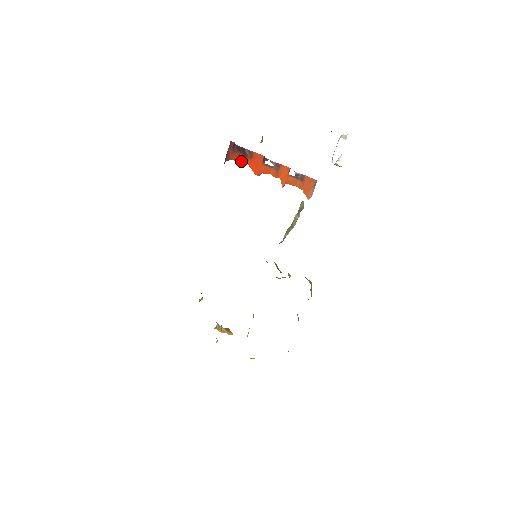
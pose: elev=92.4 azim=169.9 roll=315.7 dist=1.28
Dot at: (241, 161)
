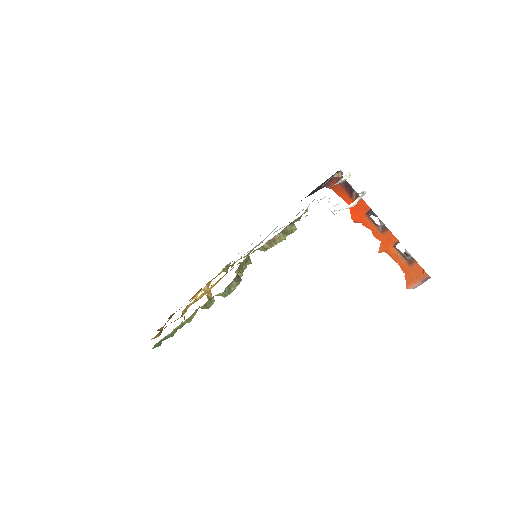
Dot at: (343, 197)
